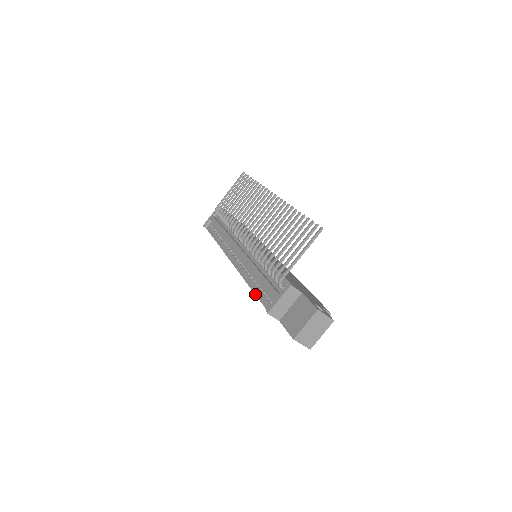
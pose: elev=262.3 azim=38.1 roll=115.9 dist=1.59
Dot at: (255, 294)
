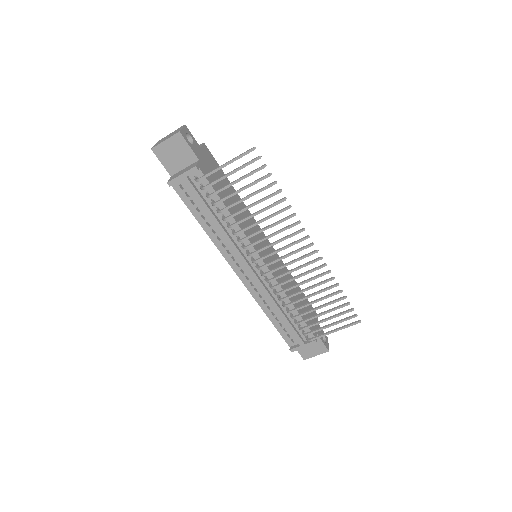
Dot at: (274, 326)
